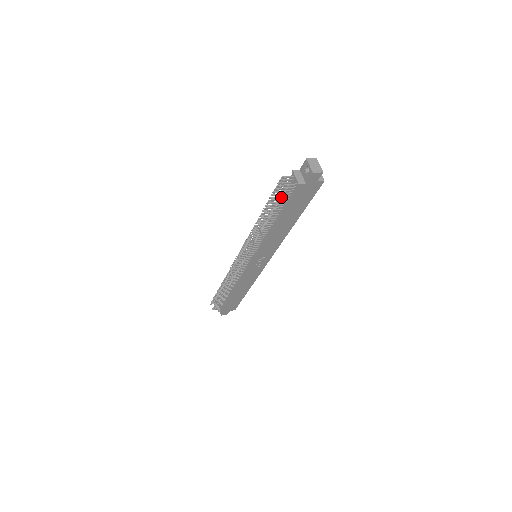
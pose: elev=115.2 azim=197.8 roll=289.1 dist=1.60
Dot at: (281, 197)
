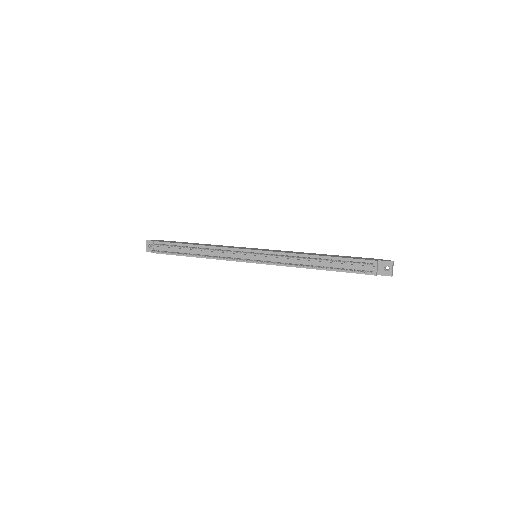
Dot at: (353, 270)
